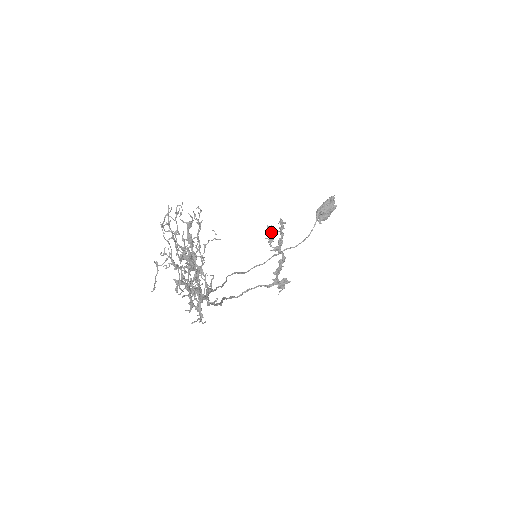
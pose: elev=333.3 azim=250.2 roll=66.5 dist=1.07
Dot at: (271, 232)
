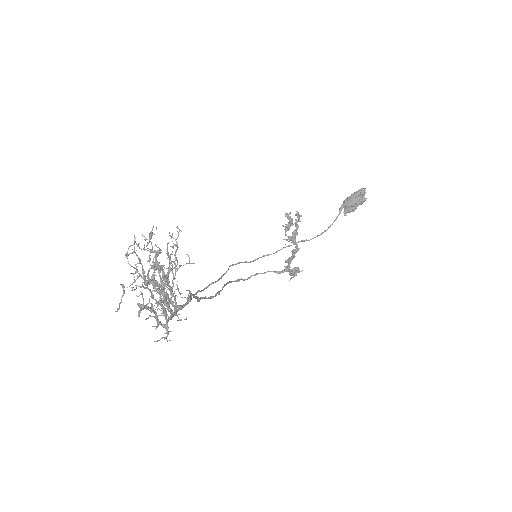
Dot at: occluded
